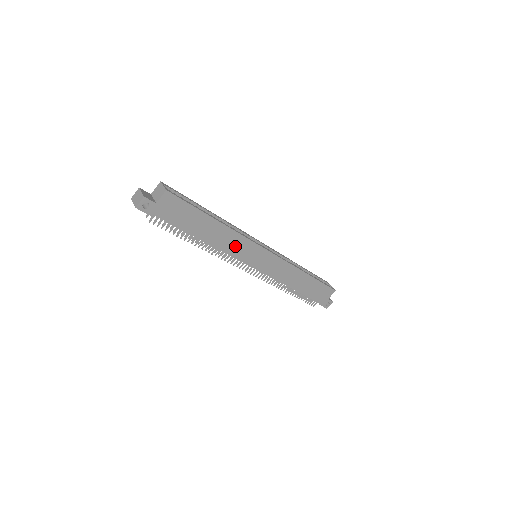
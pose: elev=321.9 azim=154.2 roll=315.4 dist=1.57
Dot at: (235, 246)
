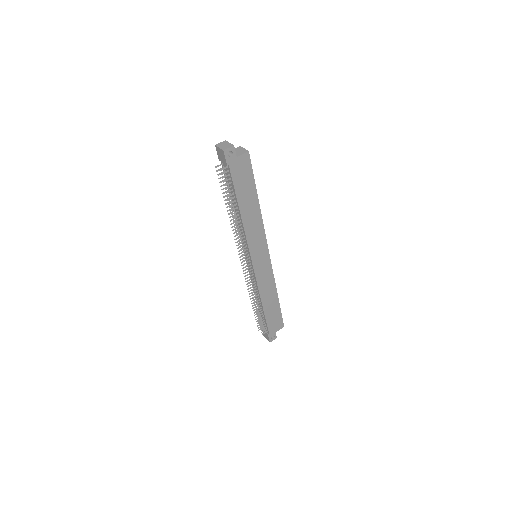
Dot at: (254, 234)
